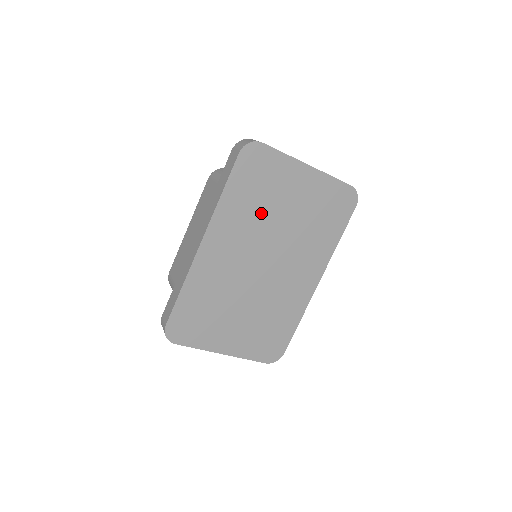
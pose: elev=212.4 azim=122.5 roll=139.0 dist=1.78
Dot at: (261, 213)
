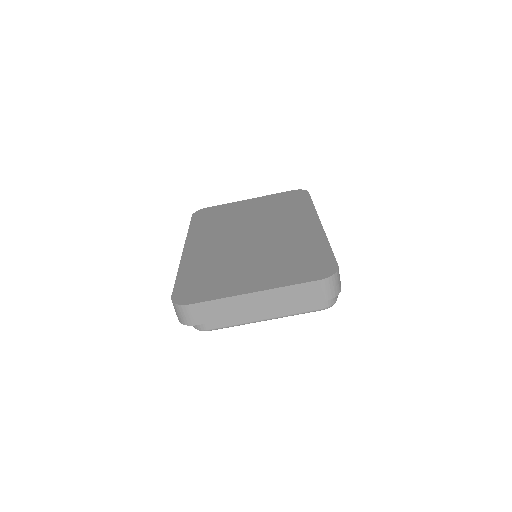
Dot at: (227, 223)
